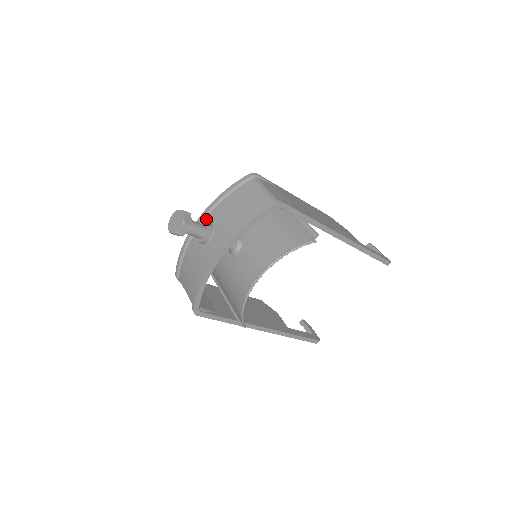
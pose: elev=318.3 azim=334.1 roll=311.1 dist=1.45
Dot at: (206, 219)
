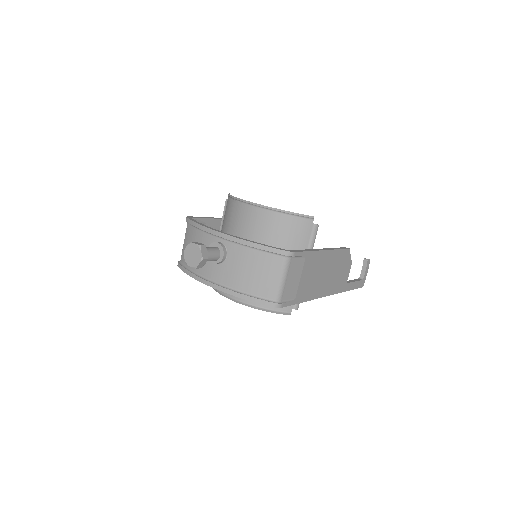
Dot at: (227, 243)
